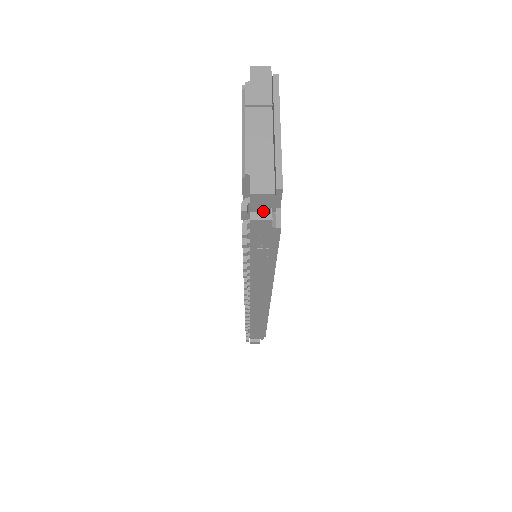
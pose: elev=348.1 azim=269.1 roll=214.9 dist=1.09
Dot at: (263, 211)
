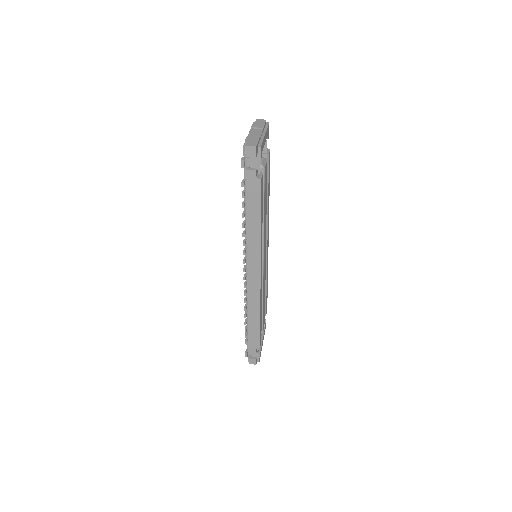
Dot at: (252, 166)
